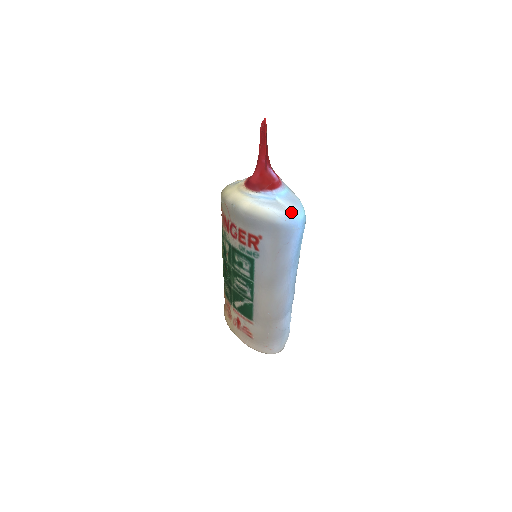
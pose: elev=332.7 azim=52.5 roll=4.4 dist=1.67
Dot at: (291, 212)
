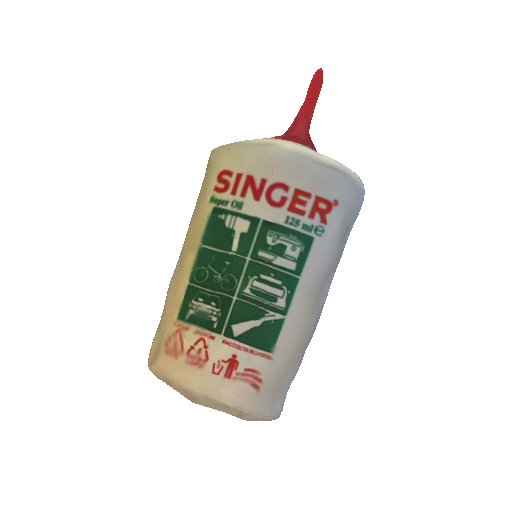
Dot at: occluded
